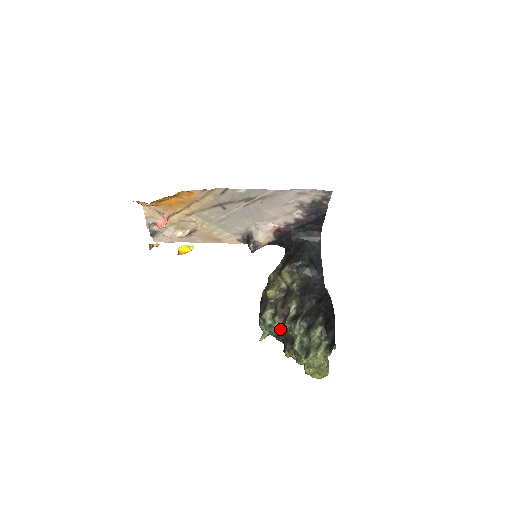
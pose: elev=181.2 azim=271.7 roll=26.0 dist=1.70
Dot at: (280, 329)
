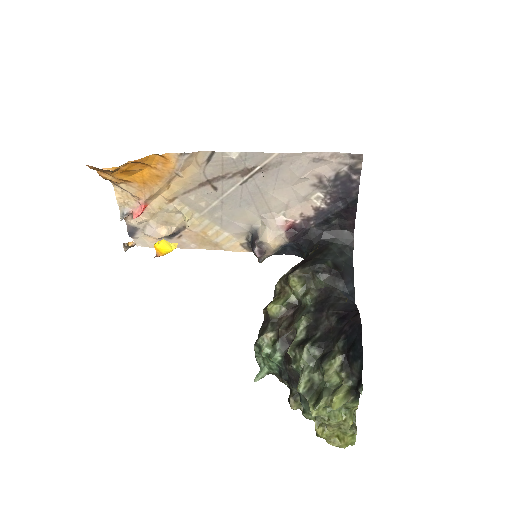
Dot at: (283, 362)
